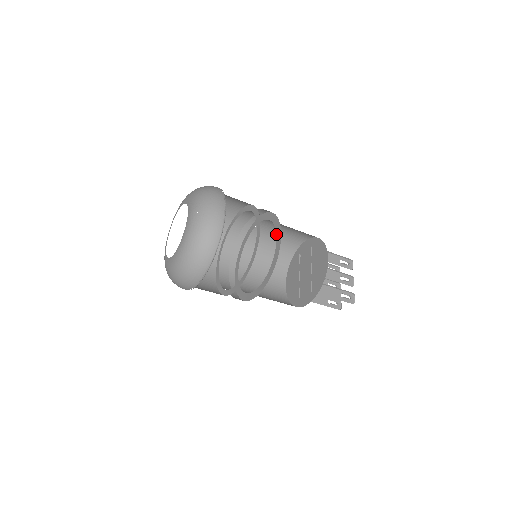
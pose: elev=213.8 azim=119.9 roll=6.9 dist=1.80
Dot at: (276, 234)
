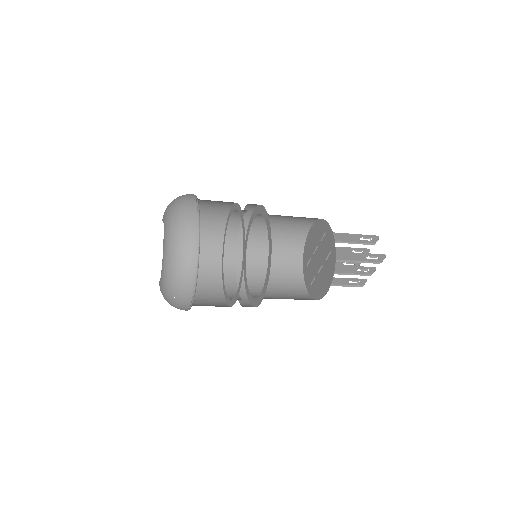
Dot at: (263, 287)
